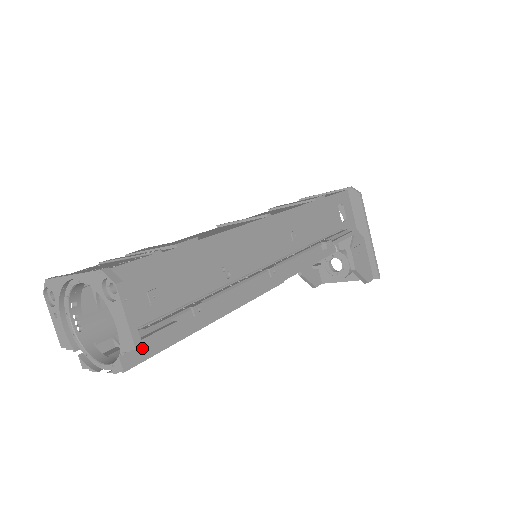
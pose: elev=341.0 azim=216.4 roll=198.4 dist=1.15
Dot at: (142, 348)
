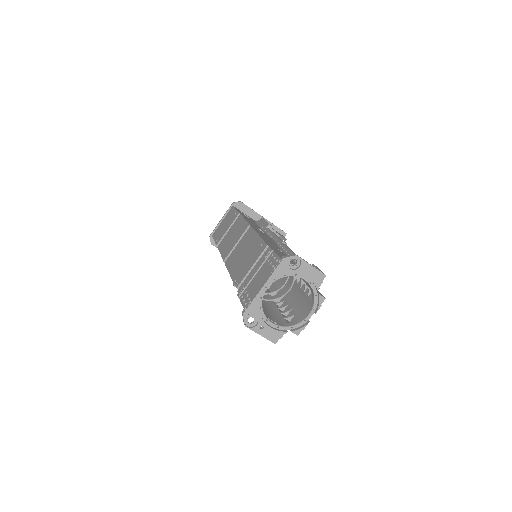
Dot at: occluded
